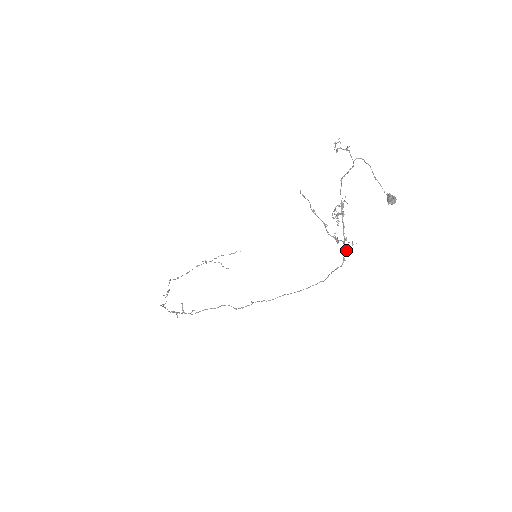
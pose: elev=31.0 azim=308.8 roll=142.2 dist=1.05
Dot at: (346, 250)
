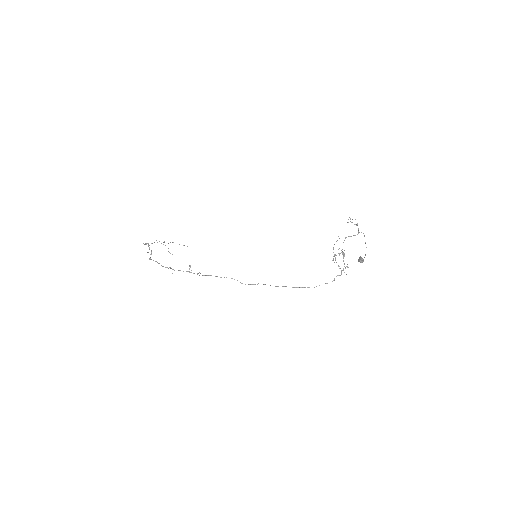
Dot at: (340, 275)
